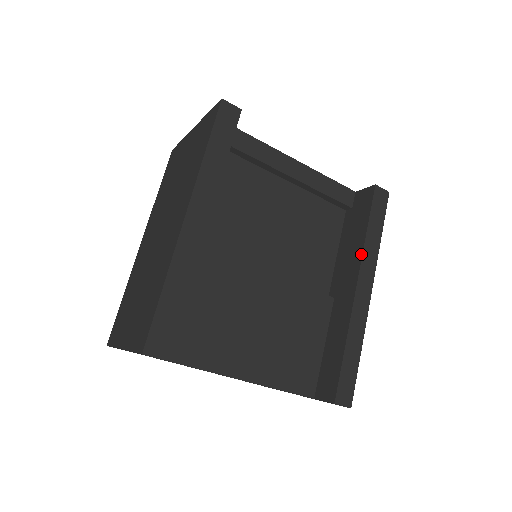
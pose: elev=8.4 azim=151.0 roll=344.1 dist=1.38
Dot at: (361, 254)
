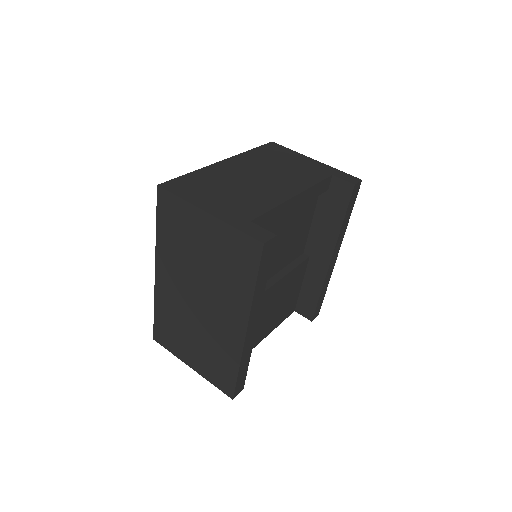
Dot at: (336, 239)
